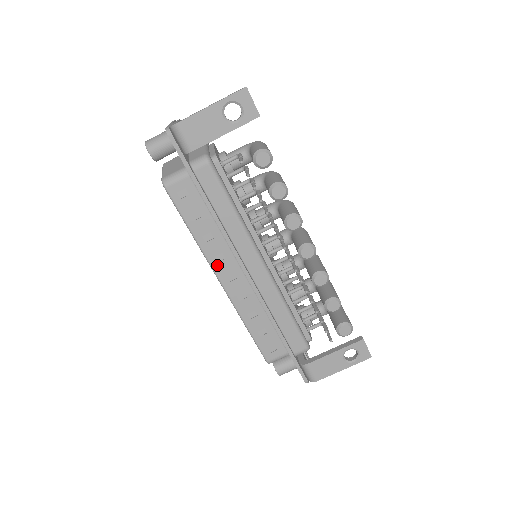
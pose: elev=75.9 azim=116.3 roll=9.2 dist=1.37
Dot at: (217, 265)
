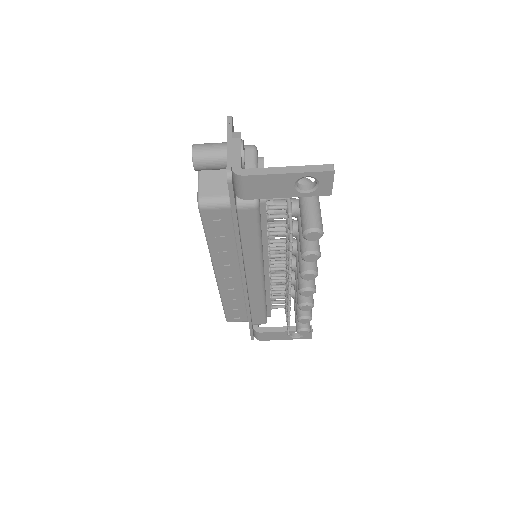
Dot at: (220, 267)
